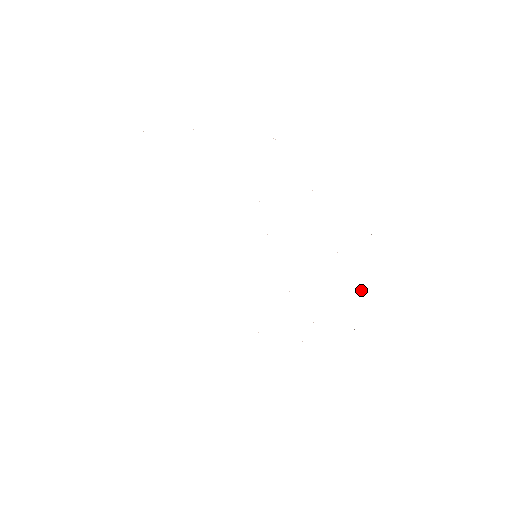
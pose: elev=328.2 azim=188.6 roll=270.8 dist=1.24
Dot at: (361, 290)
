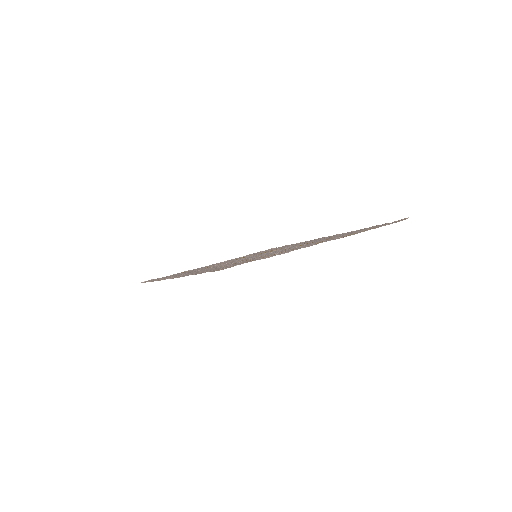
Dot at: occluded
